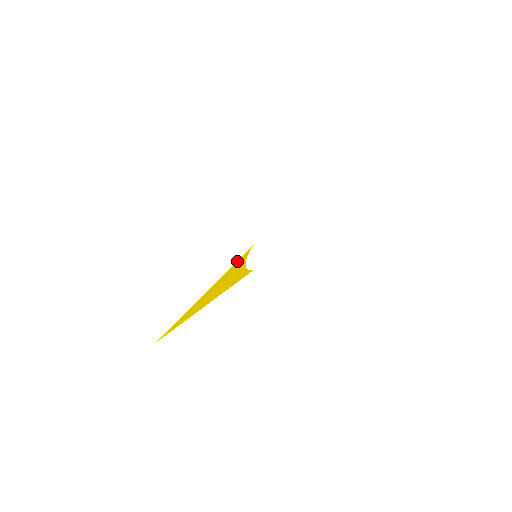
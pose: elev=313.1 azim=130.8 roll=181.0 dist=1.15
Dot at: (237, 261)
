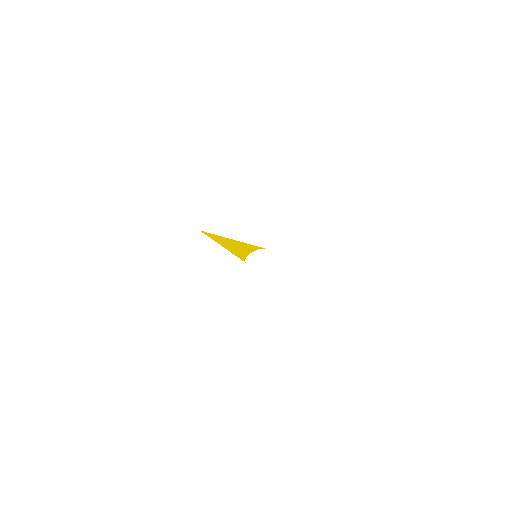
Dot at: occluded
